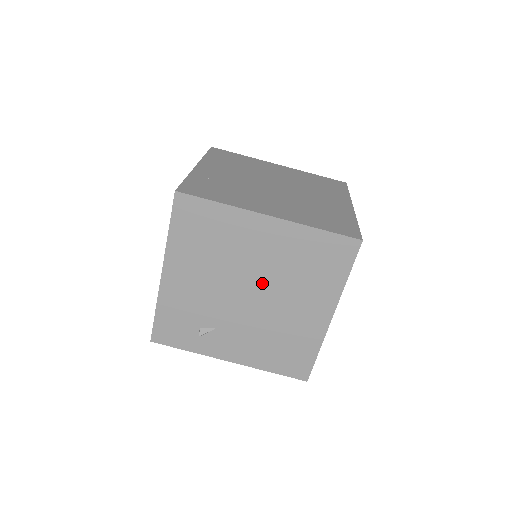
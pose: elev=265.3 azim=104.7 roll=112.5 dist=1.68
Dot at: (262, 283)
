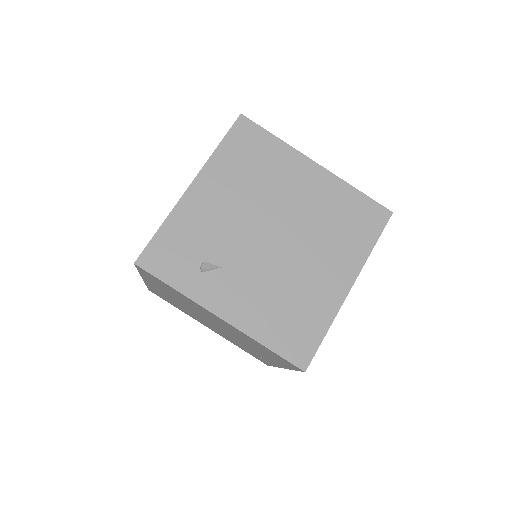
Dot at: (291, 227)
